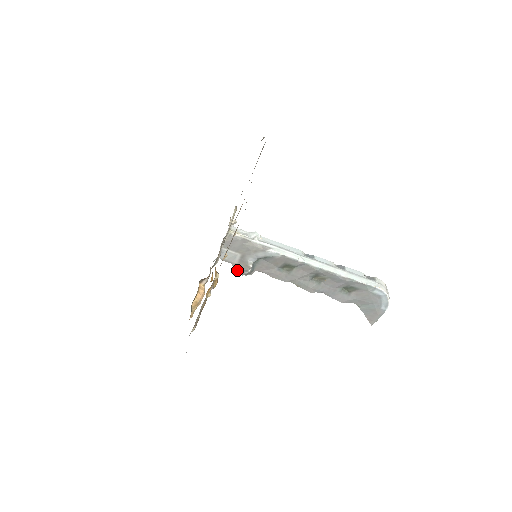
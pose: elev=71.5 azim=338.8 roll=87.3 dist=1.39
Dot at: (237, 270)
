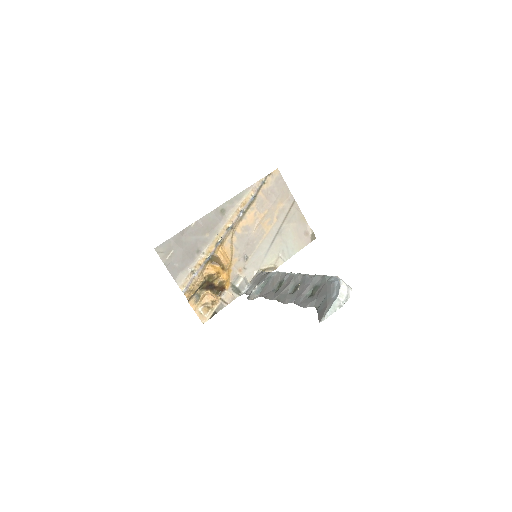
Dot at: (248, 297)
